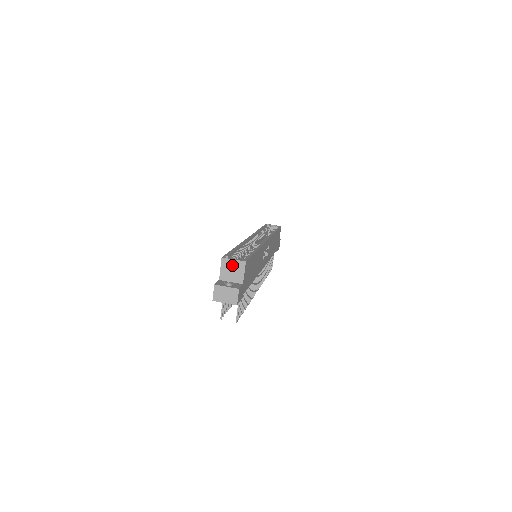
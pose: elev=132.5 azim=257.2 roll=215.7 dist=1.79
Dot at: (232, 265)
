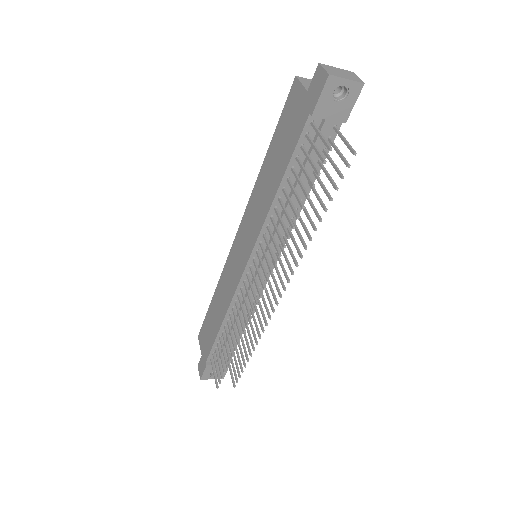
Dot at: occluded
